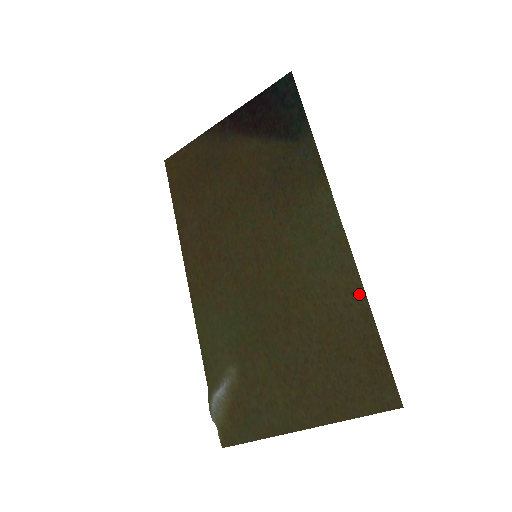
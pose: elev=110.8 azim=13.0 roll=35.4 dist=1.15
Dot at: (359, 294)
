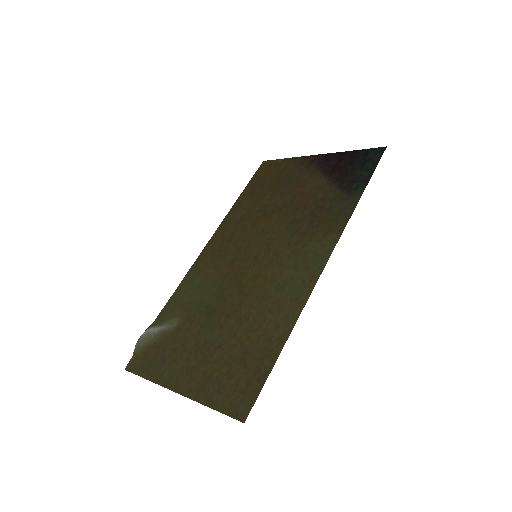
Dot at: (290, 324)
